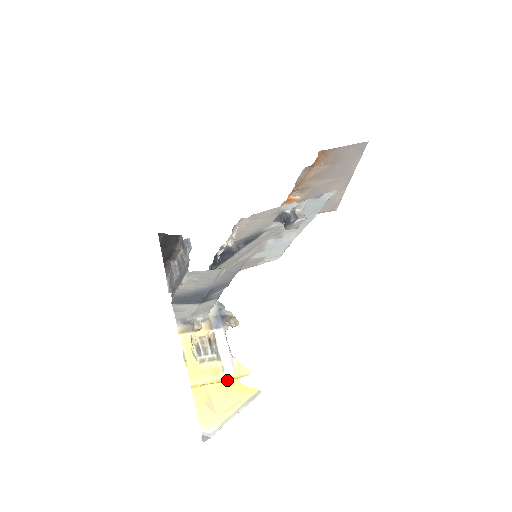
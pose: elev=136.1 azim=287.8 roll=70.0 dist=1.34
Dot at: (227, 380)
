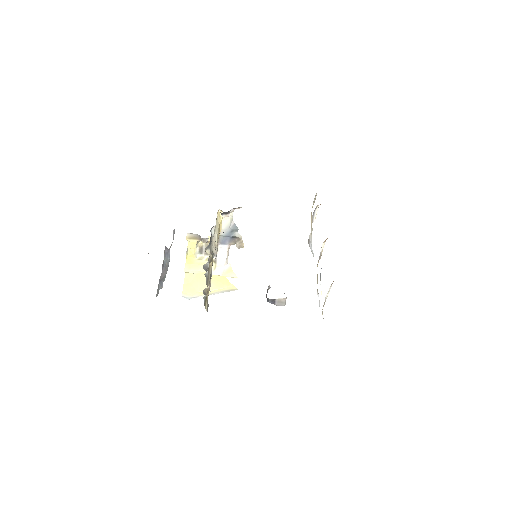
Dot at: (216, 273)
